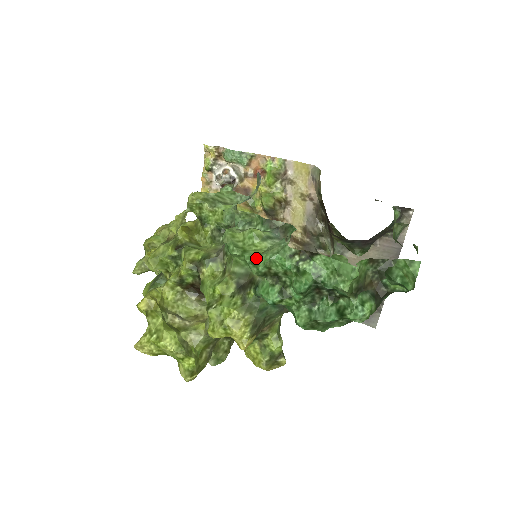
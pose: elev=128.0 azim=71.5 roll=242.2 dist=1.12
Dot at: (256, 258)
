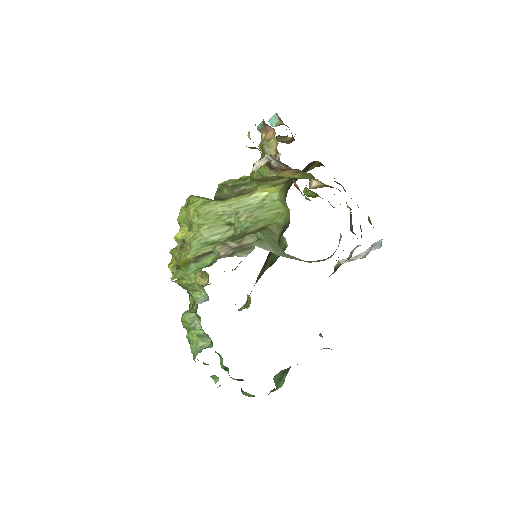
Dot at: (189, 341)
